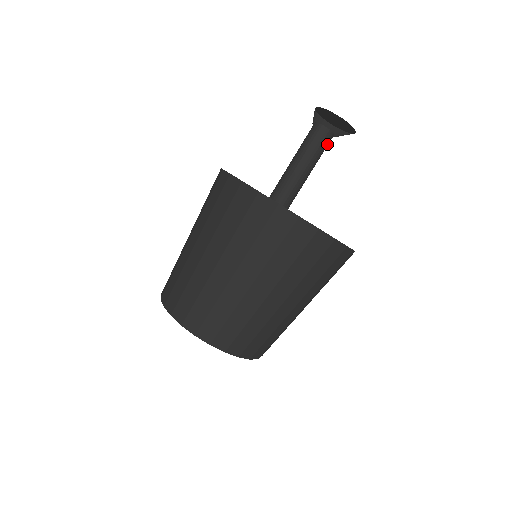
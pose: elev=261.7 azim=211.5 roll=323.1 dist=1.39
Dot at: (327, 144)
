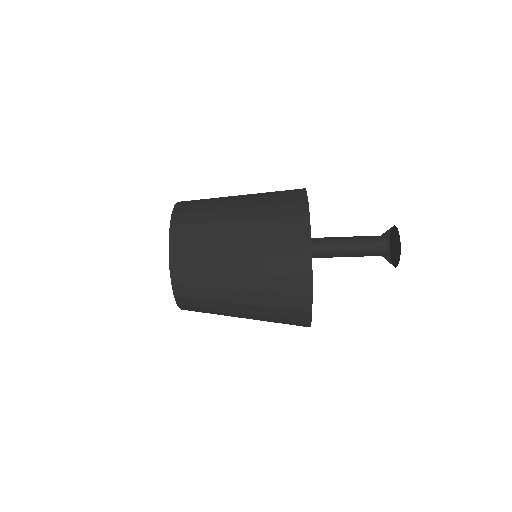
Dot at: occluded
